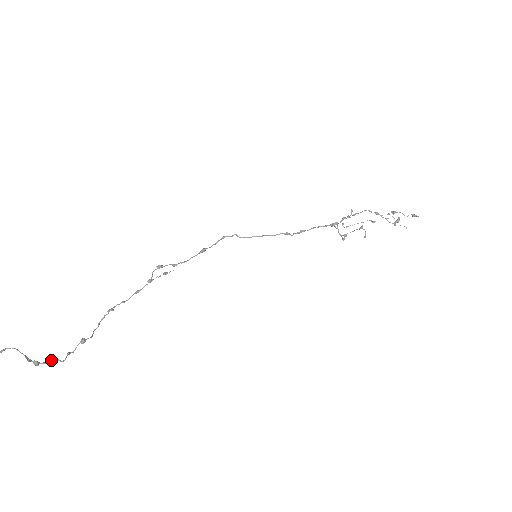
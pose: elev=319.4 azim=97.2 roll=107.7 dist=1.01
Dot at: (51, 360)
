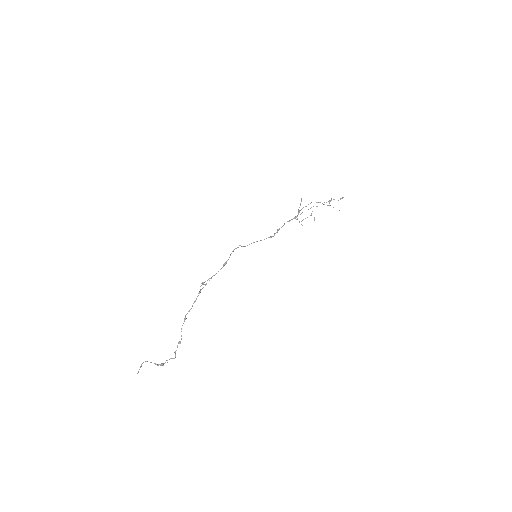
Dot at: occluded
